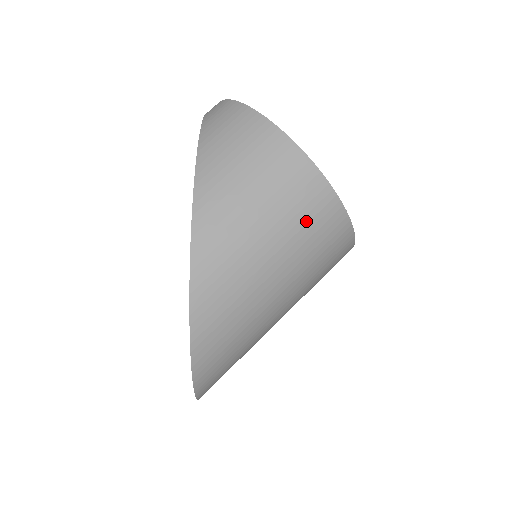
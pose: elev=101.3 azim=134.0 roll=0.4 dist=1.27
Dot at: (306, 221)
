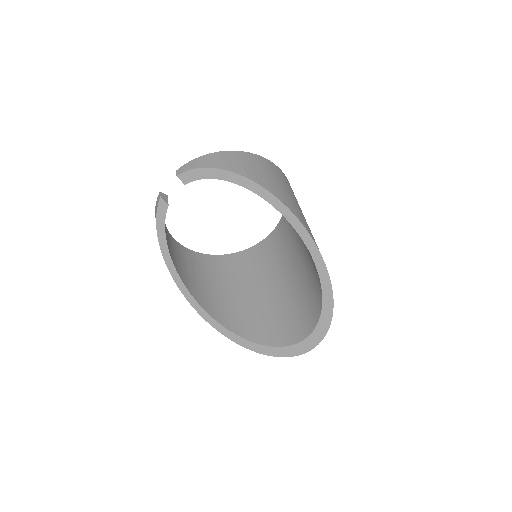
Dot at: occluded
